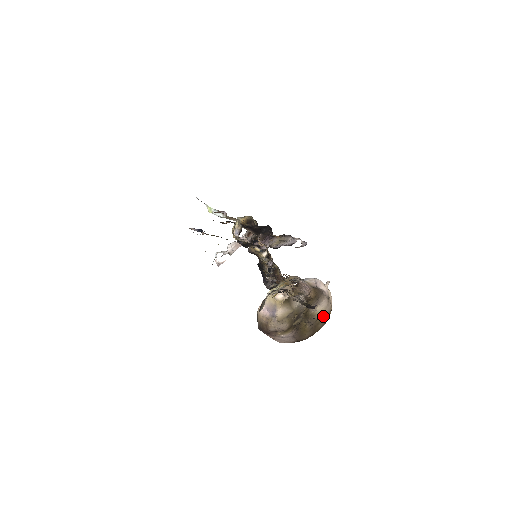
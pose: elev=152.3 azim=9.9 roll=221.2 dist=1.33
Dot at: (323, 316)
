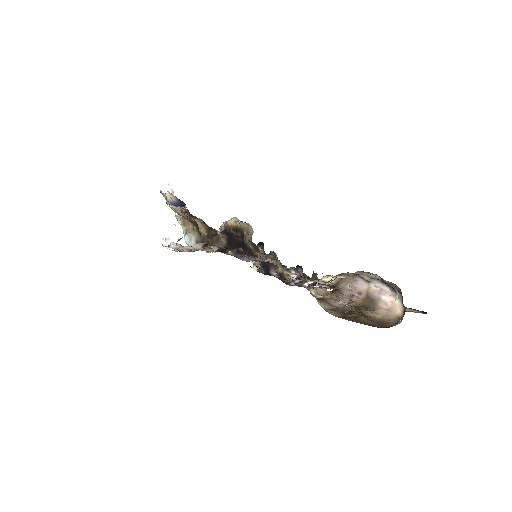
Dot at: (416, 311)
